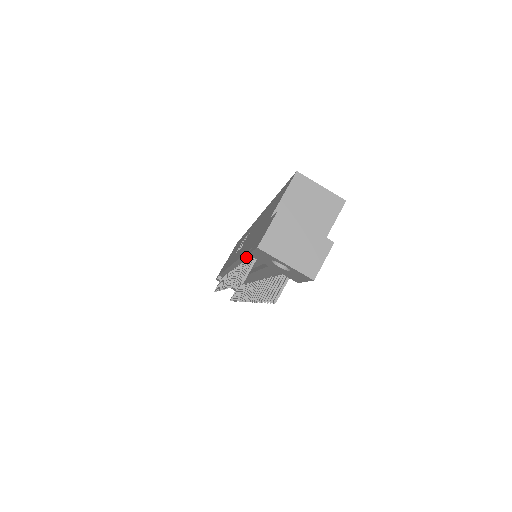
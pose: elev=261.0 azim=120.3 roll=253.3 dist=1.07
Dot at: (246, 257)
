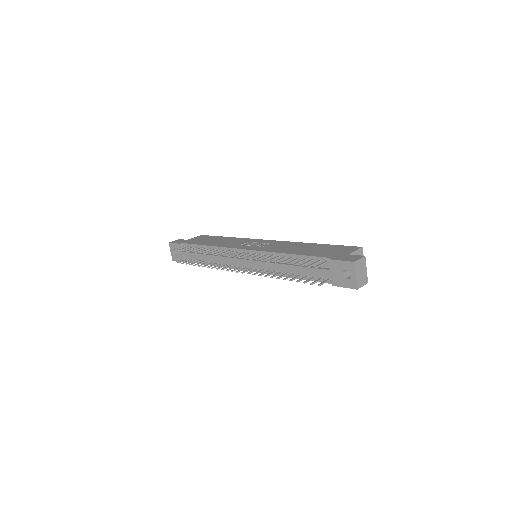
Dot at: (302, 257)
